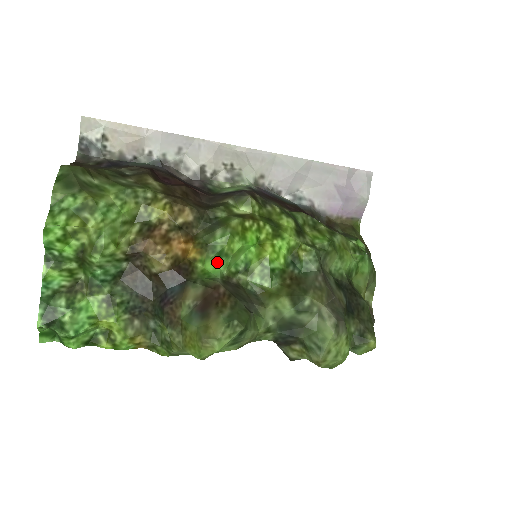
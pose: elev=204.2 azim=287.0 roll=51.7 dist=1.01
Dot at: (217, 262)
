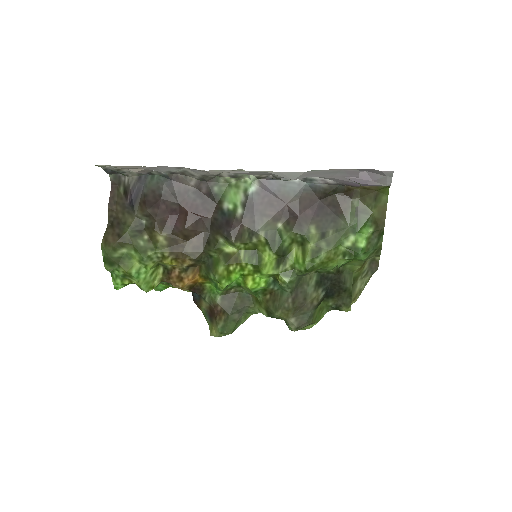
Dot at: (216, 288)
